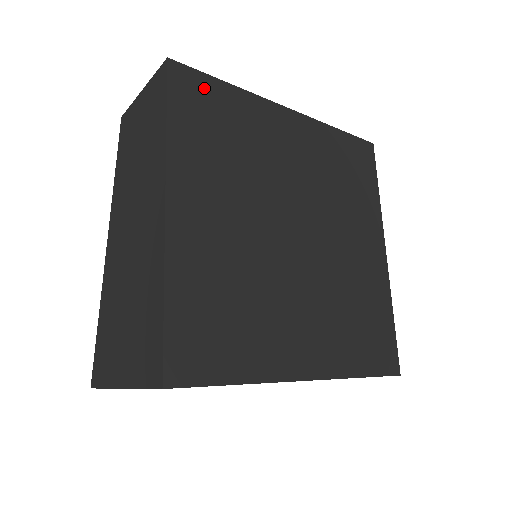
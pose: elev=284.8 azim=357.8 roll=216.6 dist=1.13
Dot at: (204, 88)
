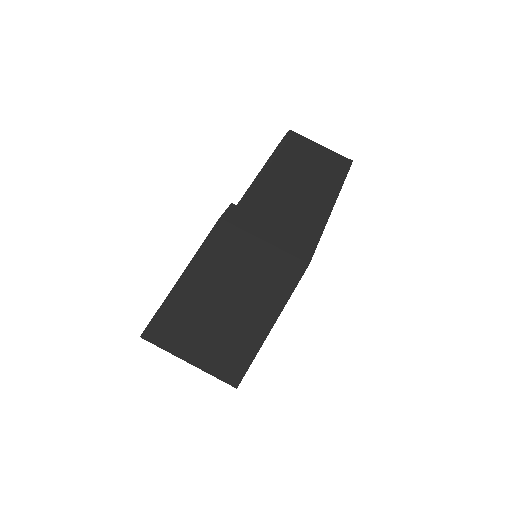
Dot at: occluded
